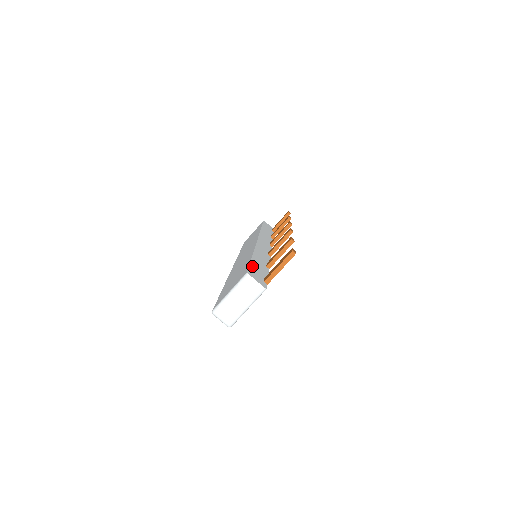
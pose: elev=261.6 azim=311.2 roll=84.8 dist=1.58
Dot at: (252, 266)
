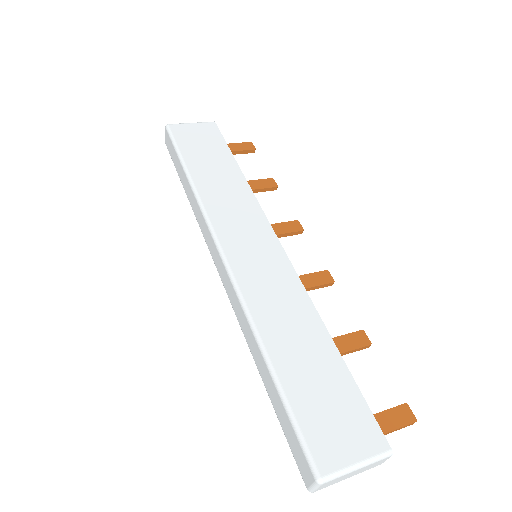
Dot at: (365, 404)
